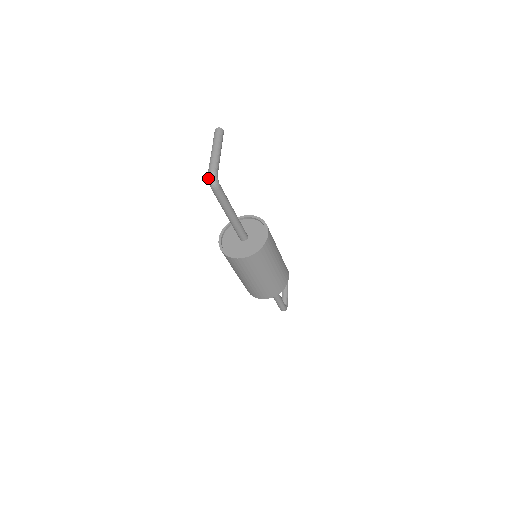
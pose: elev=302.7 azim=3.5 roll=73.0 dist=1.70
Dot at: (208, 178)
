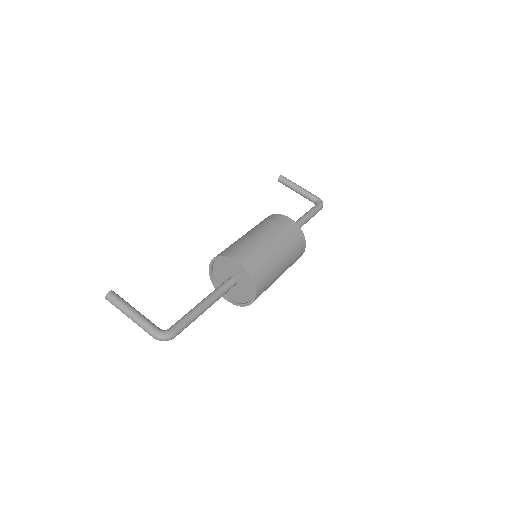
Dot at: occluded
